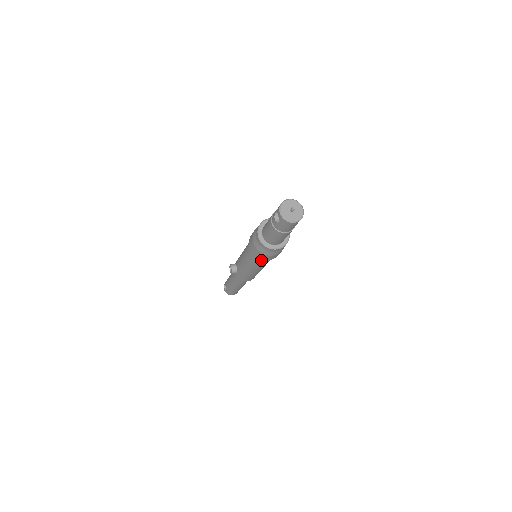
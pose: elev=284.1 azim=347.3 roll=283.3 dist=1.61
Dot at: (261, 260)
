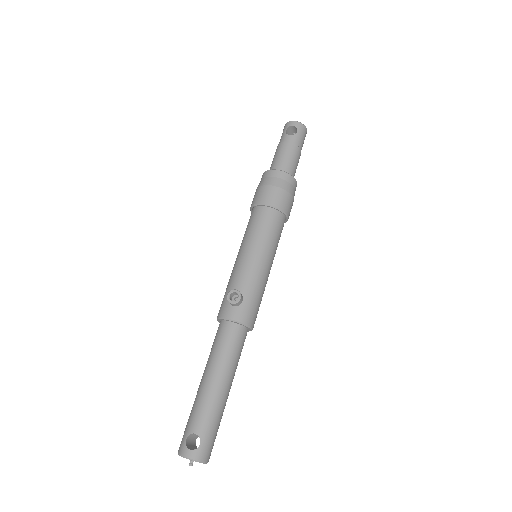
Dot at: (281, 221)
